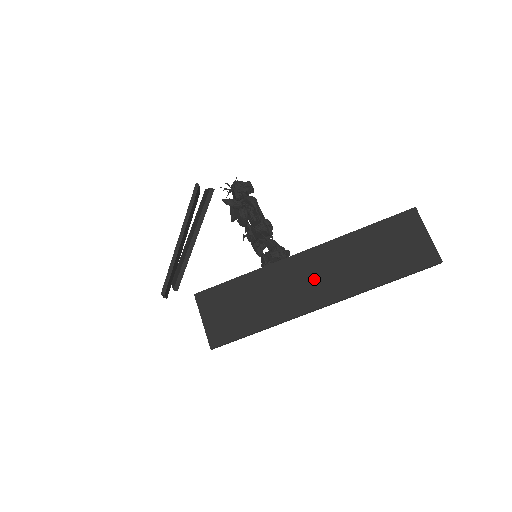
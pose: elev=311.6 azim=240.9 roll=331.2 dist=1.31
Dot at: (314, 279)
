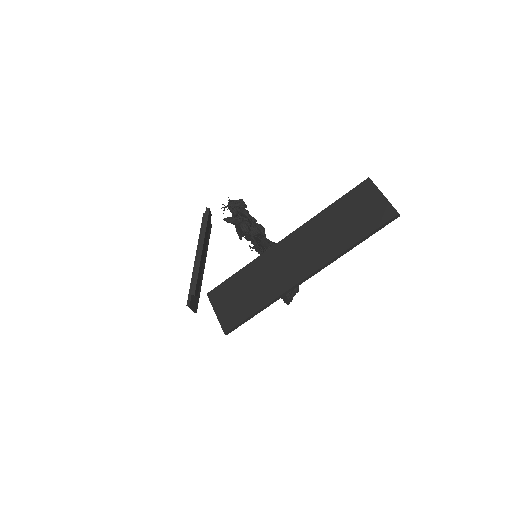
Dot at: (297, 256)
